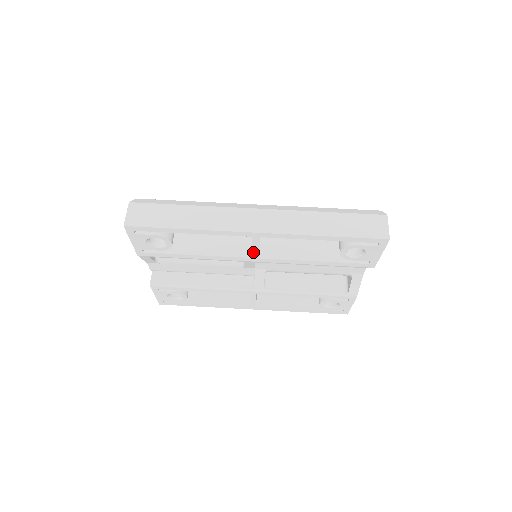
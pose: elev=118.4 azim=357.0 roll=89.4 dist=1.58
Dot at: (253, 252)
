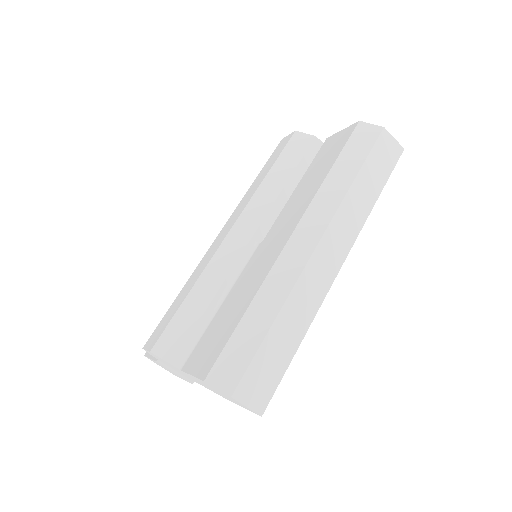
Dot at: occluded
